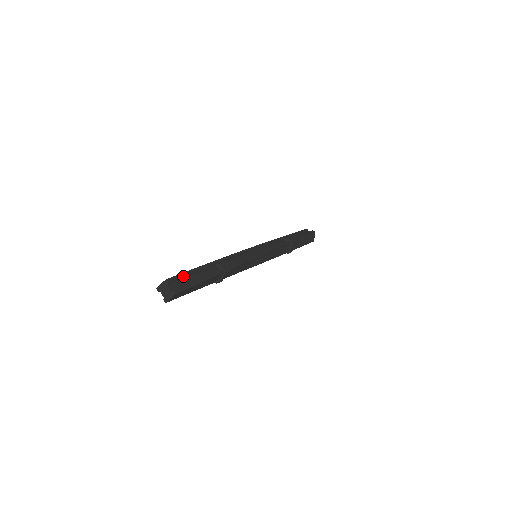
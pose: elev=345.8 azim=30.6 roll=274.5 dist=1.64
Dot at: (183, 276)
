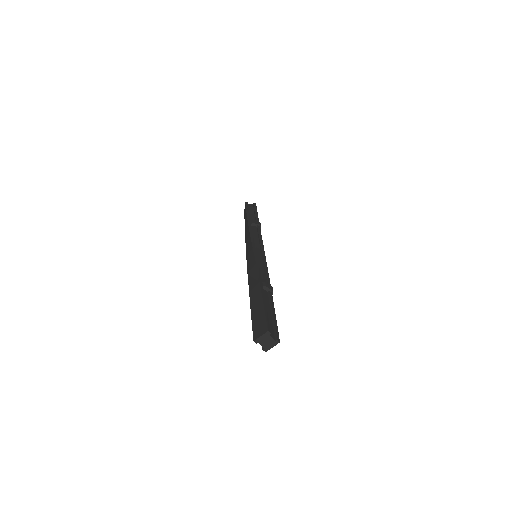
Dot at: (268, 318)
